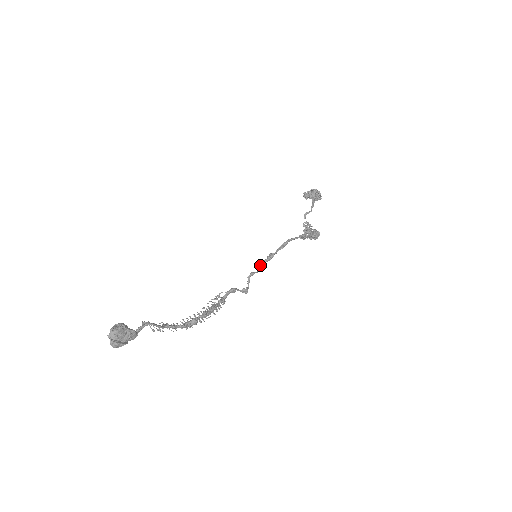
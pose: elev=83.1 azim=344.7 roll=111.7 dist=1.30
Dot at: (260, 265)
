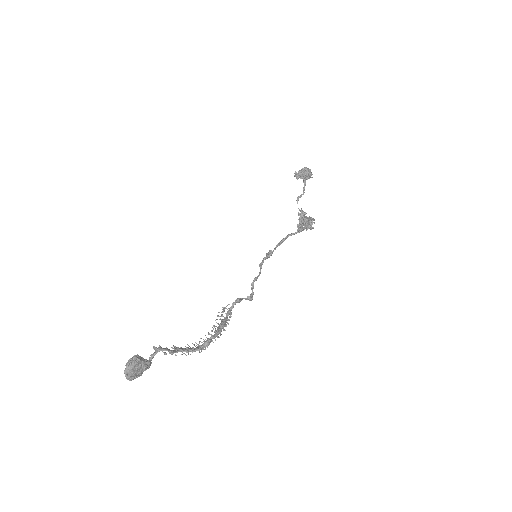
Dot at: (260, 265)
